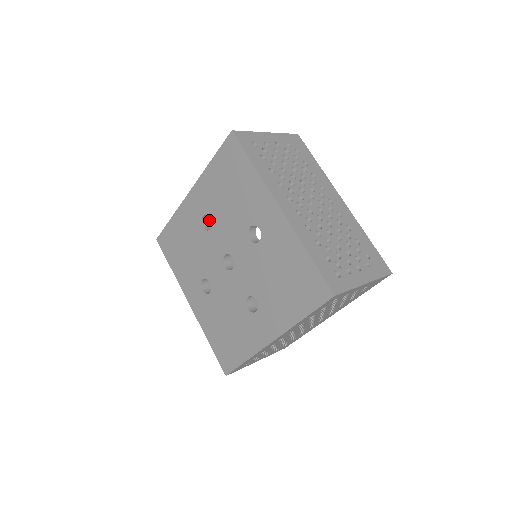
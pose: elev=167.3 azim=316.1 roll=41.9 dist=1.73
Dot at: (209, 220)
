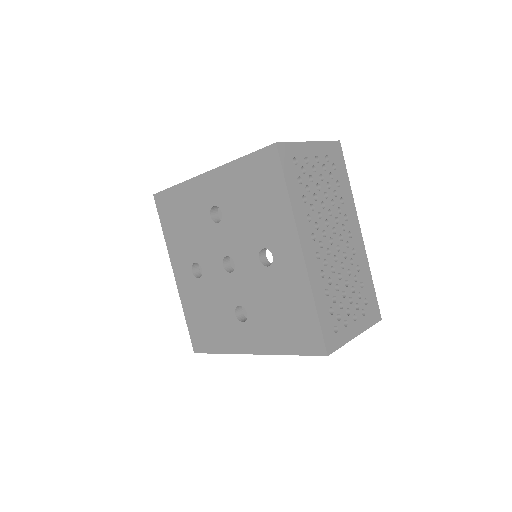
Dot at: occluded
